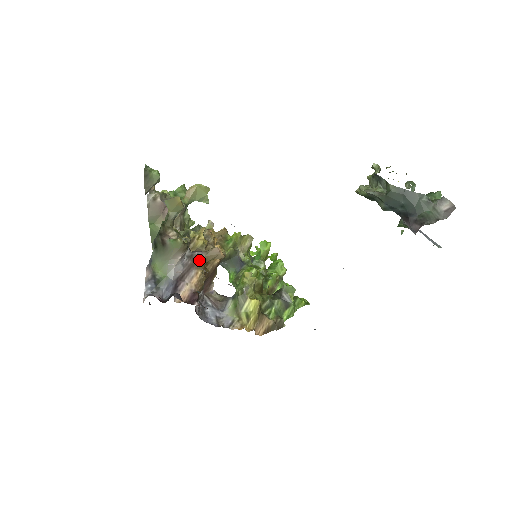
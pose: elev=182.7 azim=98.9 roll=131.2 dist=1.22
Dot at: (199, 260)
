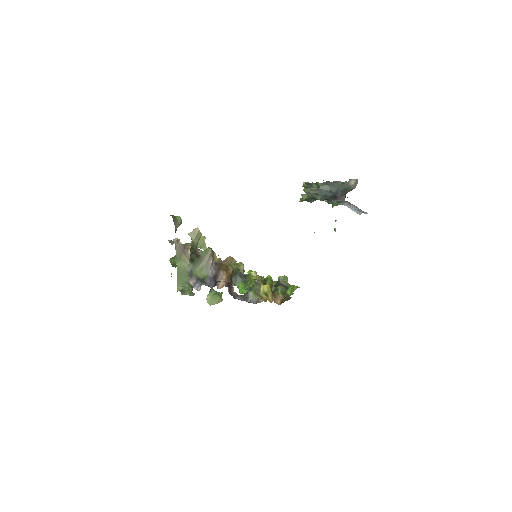
Dot at: (222, 266)
